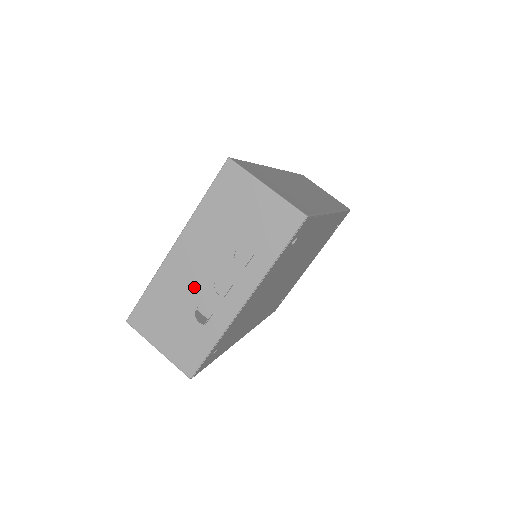
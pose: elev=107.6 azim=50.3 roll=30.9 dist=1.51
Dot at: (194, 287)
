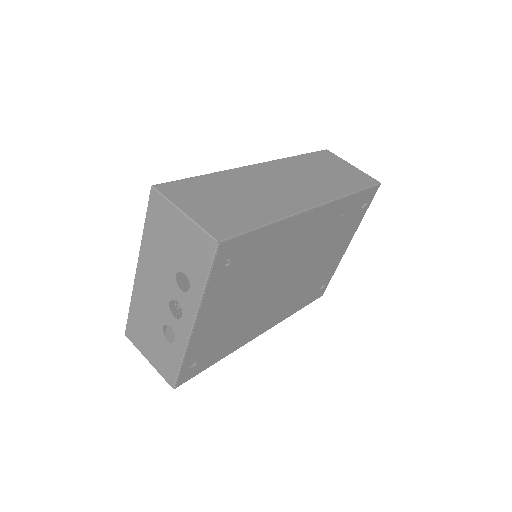
Dot at: (157, 308)
